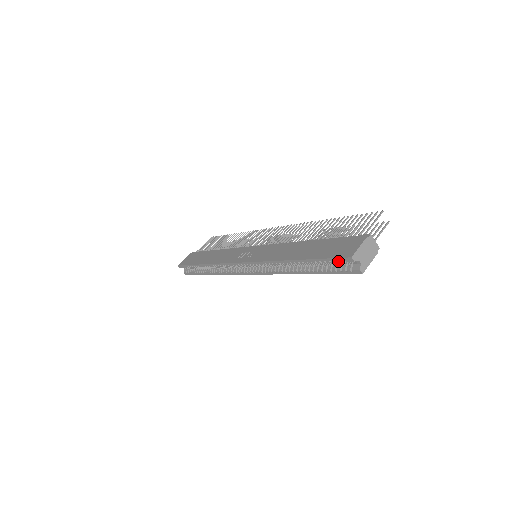
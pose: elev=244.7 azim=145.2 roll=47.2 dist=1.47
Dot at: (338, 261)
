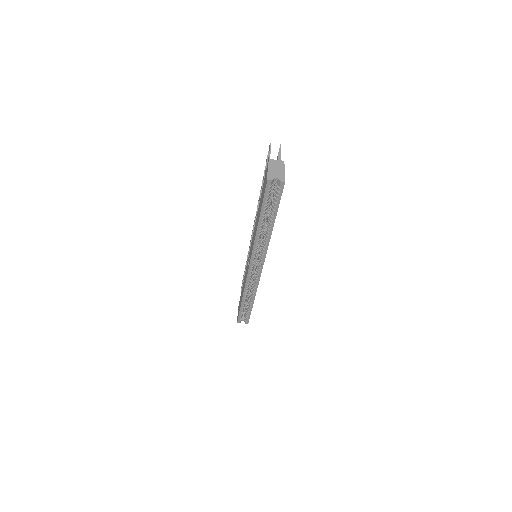
Dot at: (268, 192)
